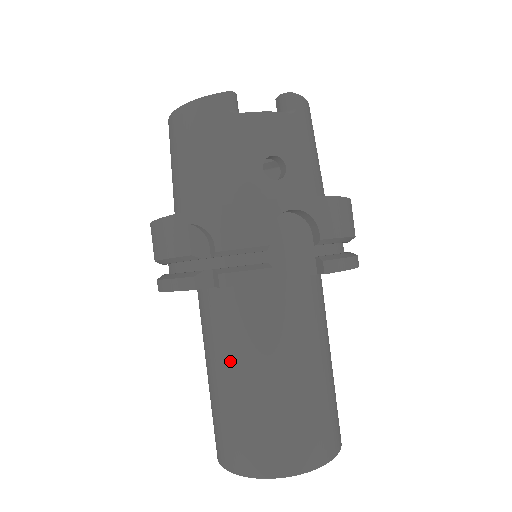
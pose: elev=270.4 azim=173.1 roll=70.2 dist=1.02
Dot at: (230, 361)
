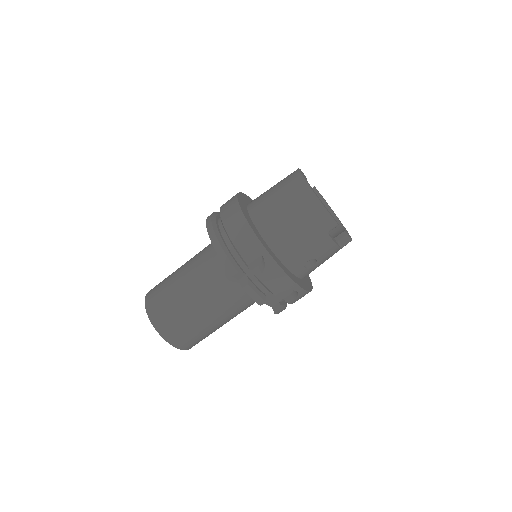
Dot at: (204, 295)
